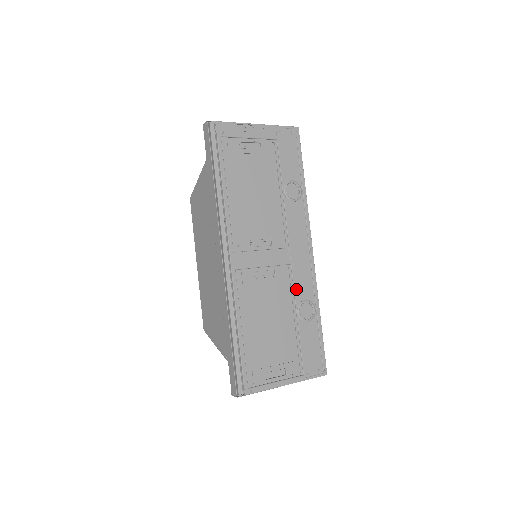
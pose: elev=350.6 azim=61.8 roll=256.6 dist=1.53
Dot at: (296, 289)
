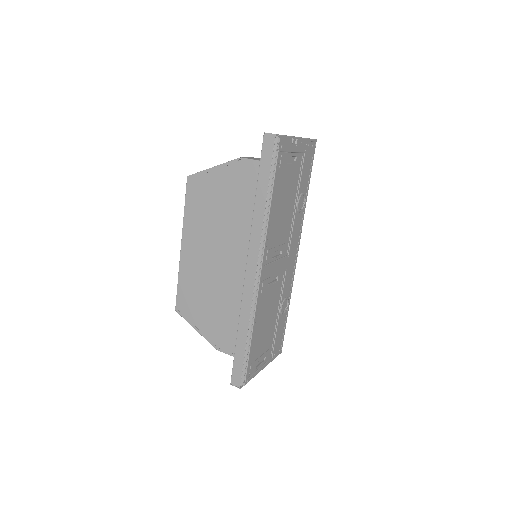
Dot at: (284, 289)
